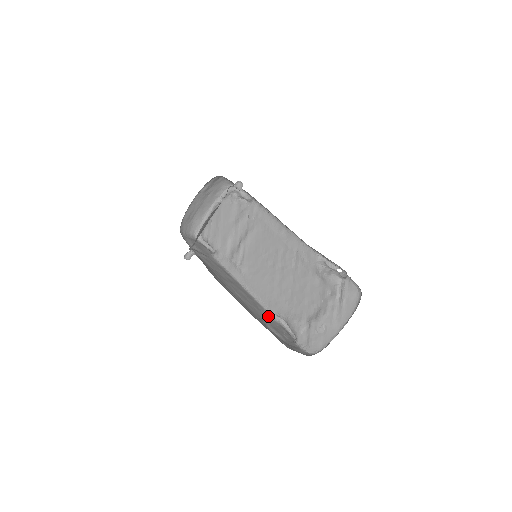
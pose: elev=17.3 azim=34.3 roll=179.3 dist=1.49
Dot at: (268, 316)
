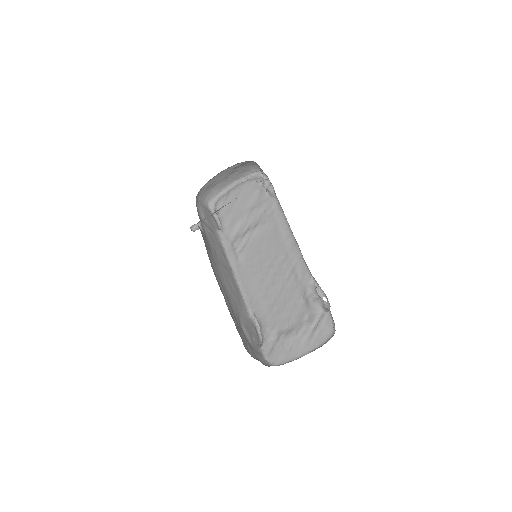
Dot at: (245, 312)
